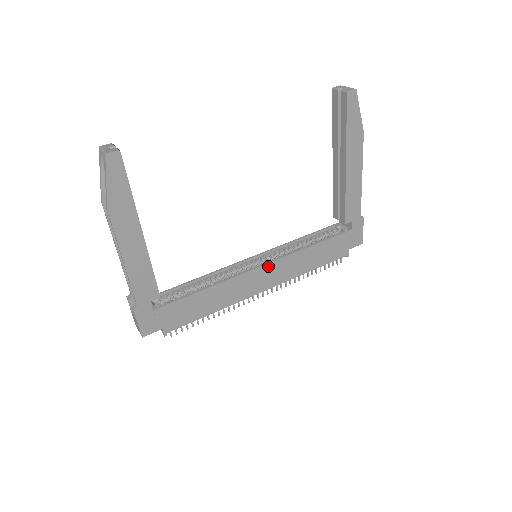
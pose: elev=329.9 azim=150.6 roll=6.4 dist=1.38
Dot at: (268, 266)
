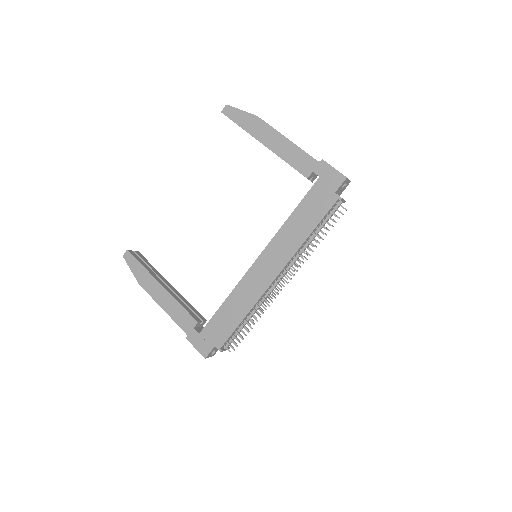
Dot at: (262, 256)
